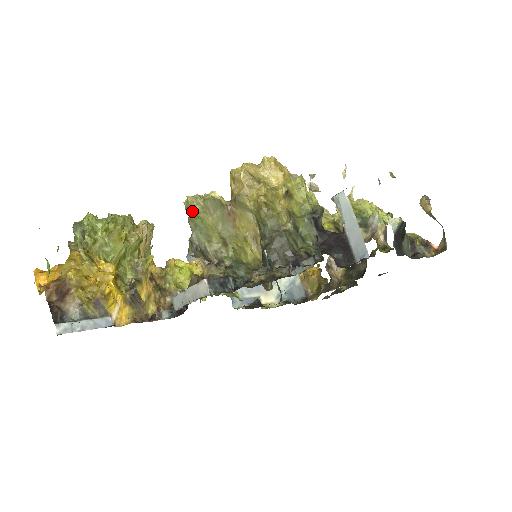
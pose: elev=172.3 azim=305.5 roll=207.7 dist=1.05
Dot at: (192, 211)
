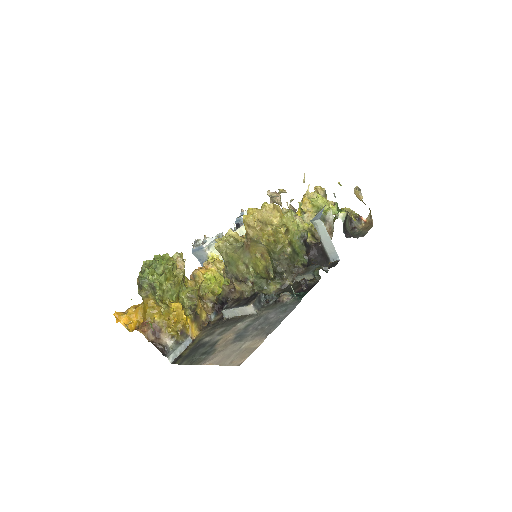
Dot at: (225, 255)
